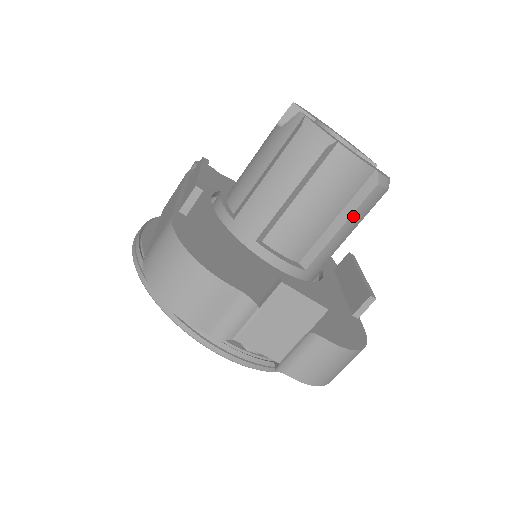
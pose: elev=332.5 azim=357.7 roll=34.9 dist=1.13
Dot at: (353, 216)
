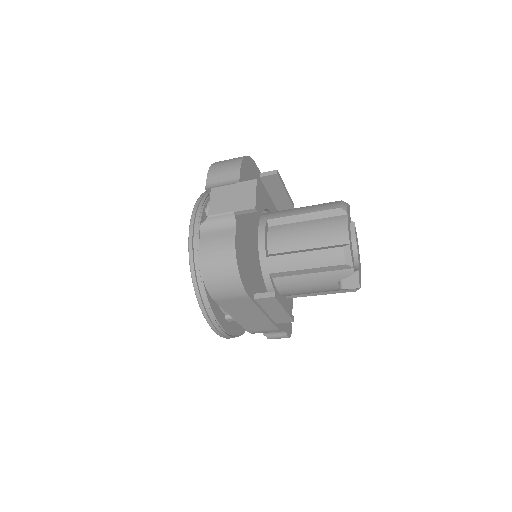
Dot at: (316, 252)
